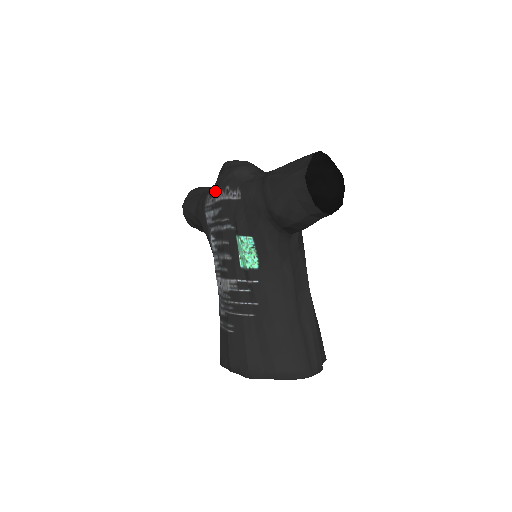
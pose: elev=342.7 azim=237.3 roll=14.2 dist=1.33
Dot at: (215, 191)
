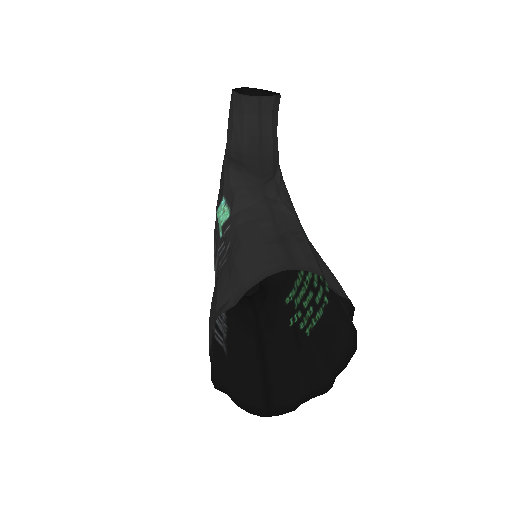
Dot at: occluded
